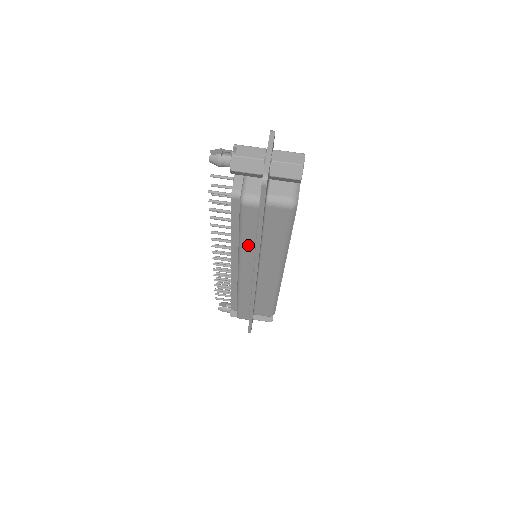
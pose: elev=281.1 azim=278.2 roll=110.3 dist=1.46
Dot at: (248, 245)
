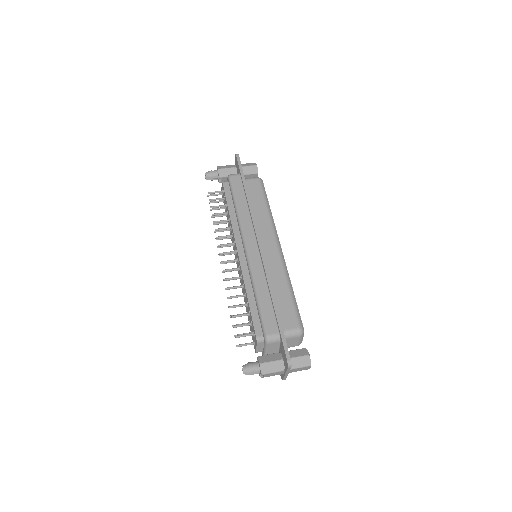
Dot at: (243, 210)
